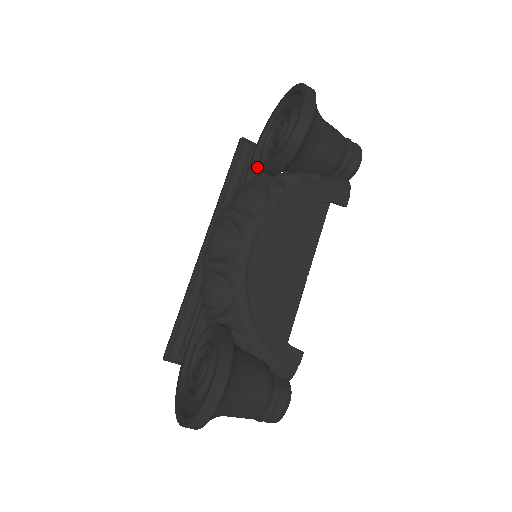
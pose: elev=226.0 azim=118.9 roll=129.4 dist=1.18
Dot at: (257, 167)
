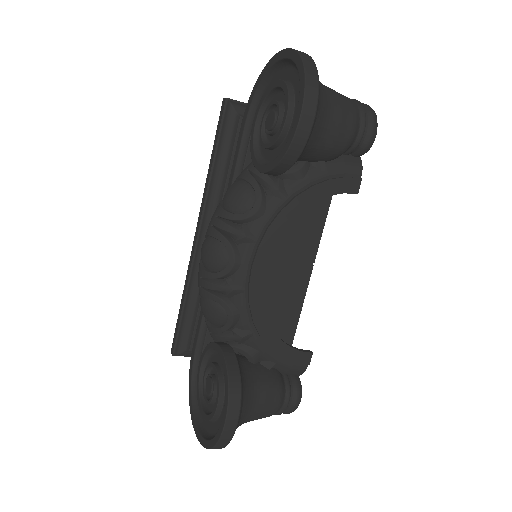
Dot at: (248, 152)
